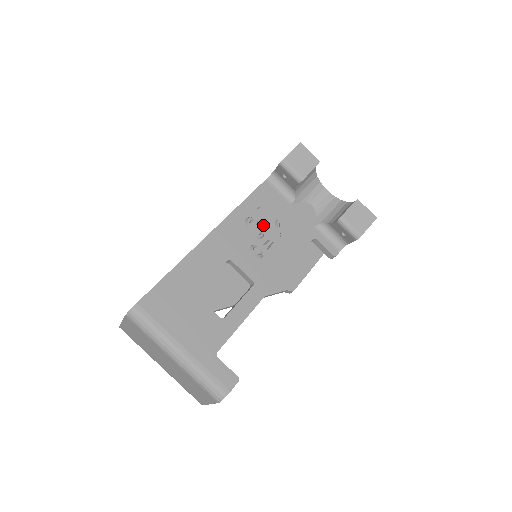
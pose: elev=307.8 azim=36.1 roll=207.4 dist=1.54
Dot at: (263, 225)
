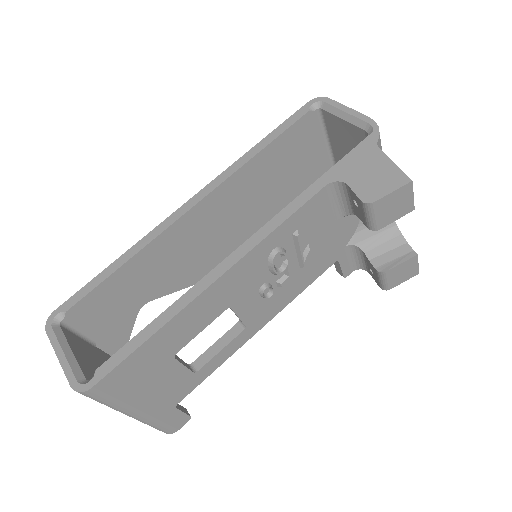
Dot at: (289, 255)
